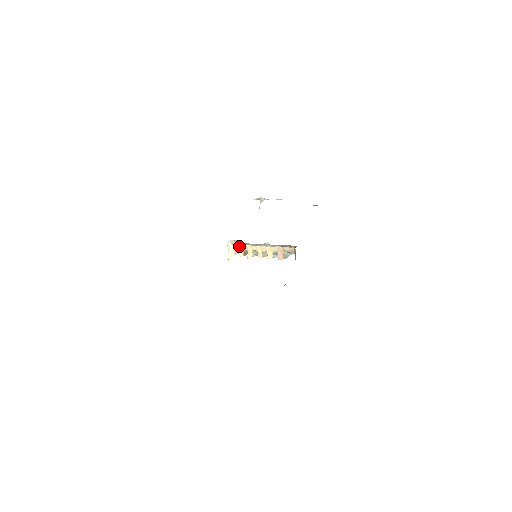
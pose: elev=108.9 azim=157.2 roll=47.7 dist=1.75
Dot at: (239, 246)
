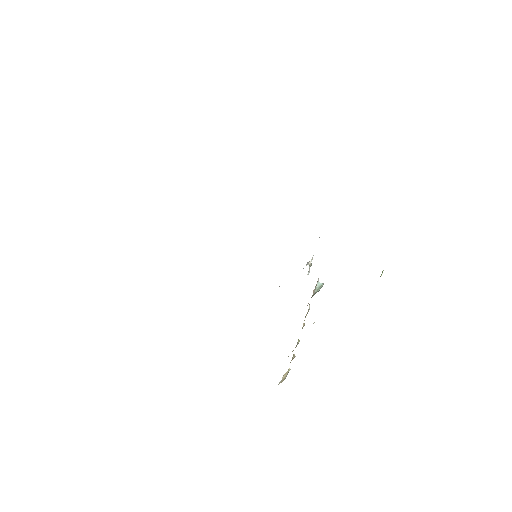
Dot at: occluded
